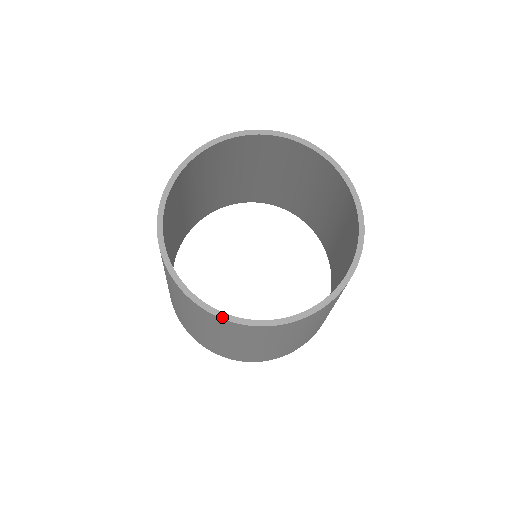
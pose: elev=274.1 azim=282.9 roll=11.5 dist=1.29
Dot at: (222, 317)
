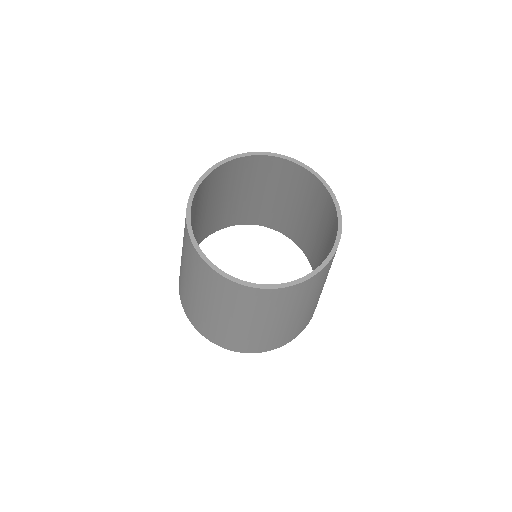
Dot at: (247, 285)
